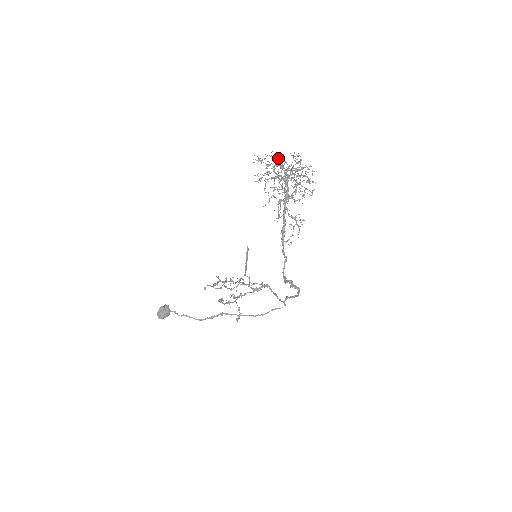
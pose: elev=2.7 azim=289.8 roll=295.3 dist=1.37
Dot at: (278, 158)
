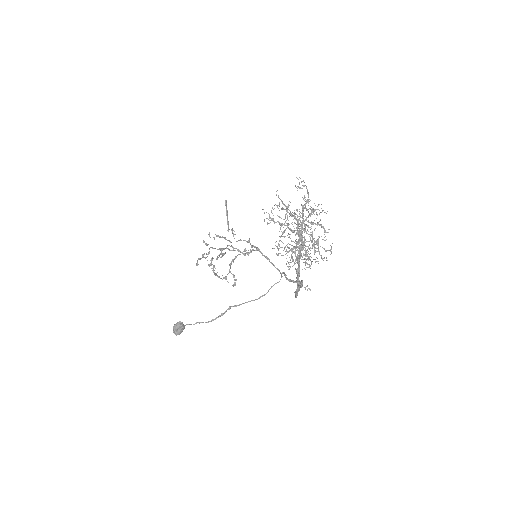
Dot at: occluded
